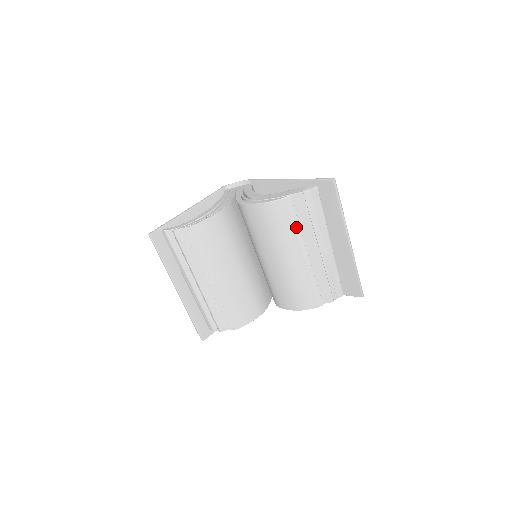
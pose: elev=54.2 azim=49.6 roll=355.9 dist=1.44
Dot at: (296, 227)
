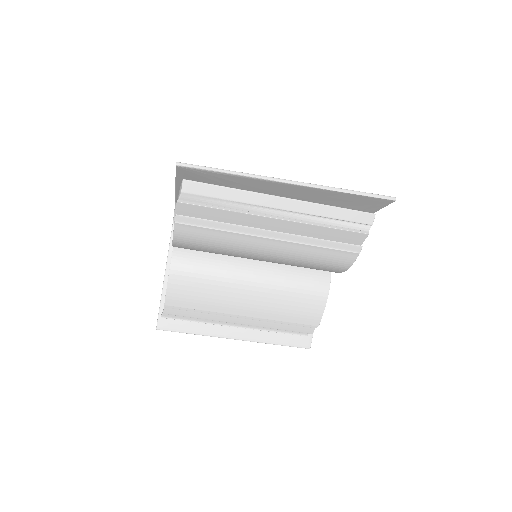
Dot at: (223, 227)
